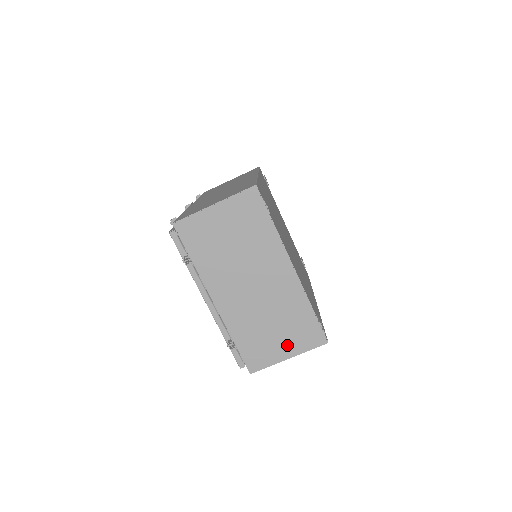
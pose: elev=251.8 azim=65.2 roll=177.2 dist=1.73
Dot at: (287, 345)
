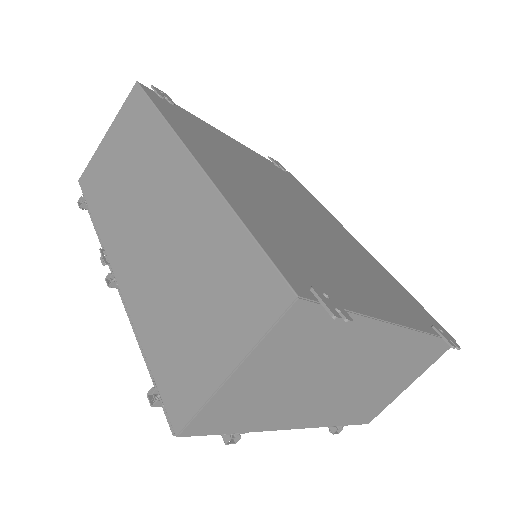
Dot at: (406, 380)
